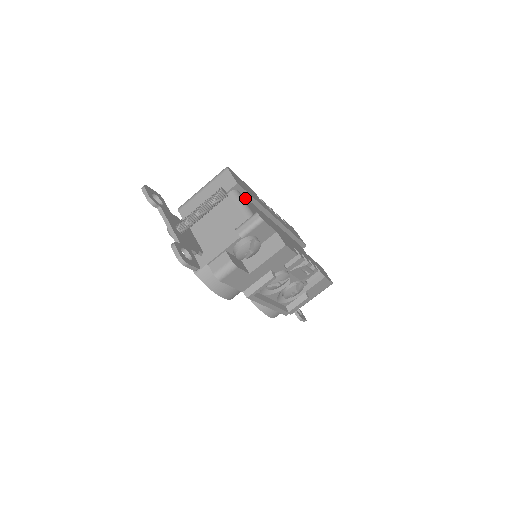
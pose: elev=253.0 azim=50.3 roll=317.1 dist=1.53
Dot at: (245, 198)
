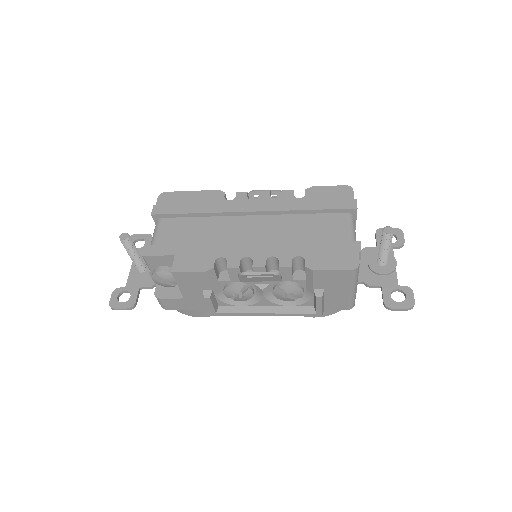
Dot at: (173, 220)
